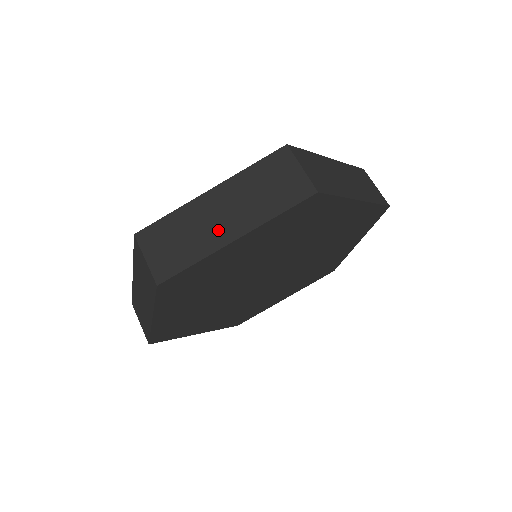
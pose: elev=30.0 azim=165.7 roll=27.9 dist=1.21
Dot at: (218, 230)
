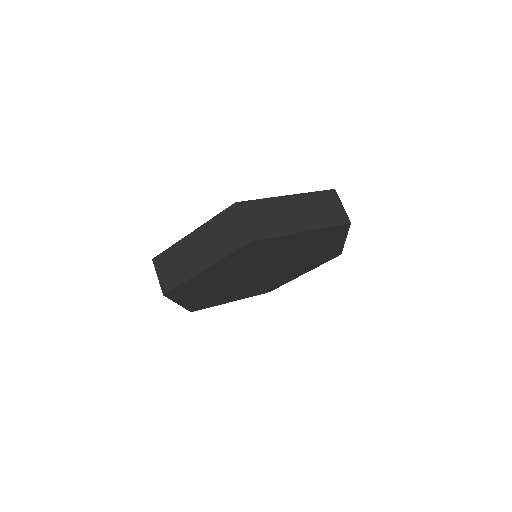
Dot at: (293, 222)
